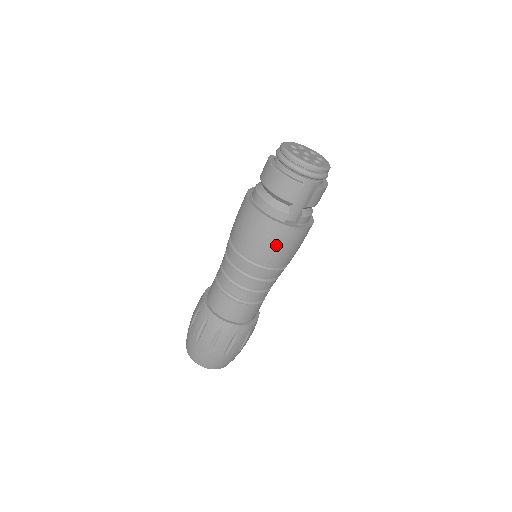
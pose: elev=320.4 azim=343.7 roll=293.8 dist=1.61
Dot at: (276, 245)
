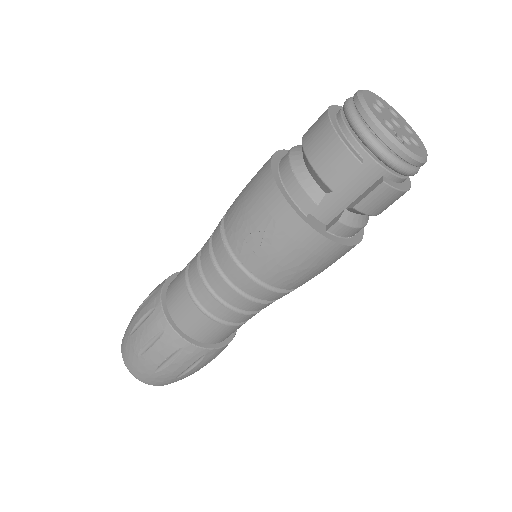
Dot at: (278, 247)
